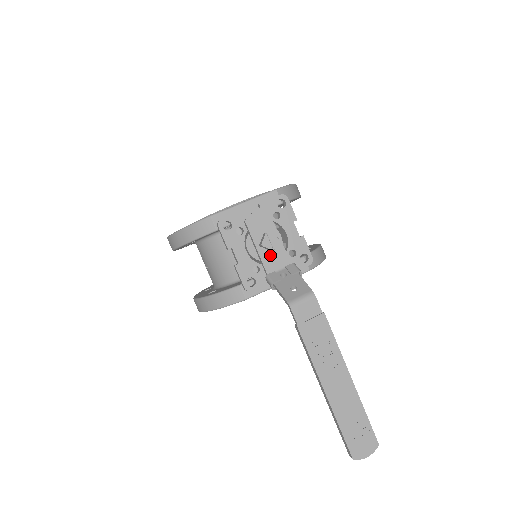
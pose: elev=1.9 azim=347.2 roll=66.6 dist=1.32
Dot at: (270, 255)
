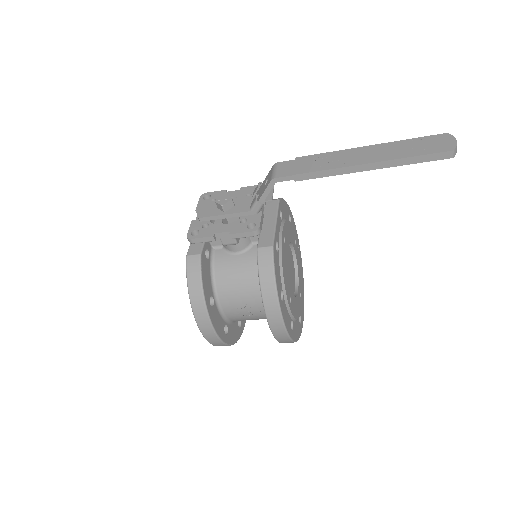
Dot at: (237, 207)
